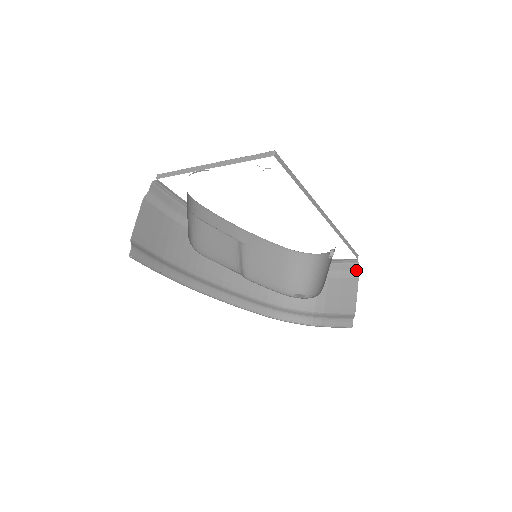
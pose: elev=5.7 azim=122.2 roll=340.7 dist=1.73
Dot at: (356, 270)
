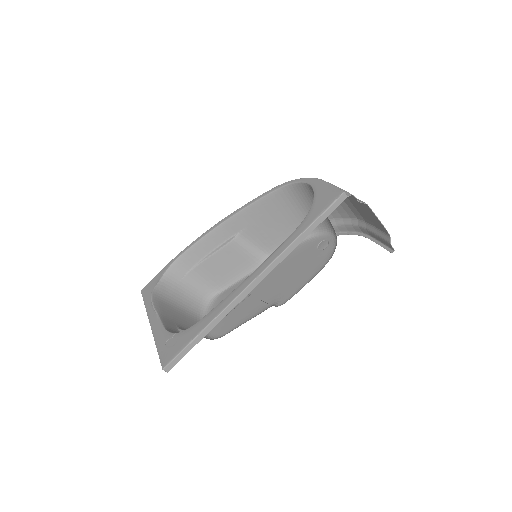
Dot at: occluded
